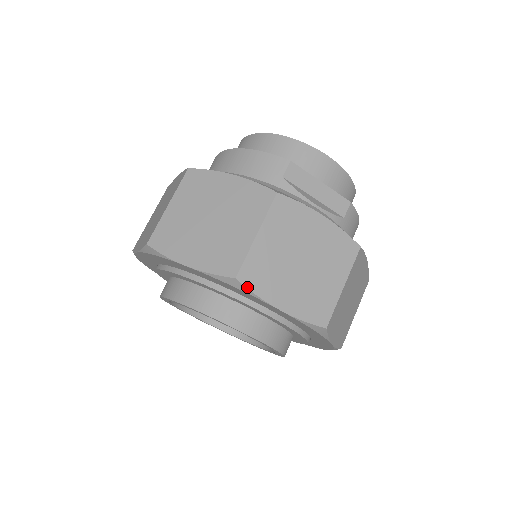
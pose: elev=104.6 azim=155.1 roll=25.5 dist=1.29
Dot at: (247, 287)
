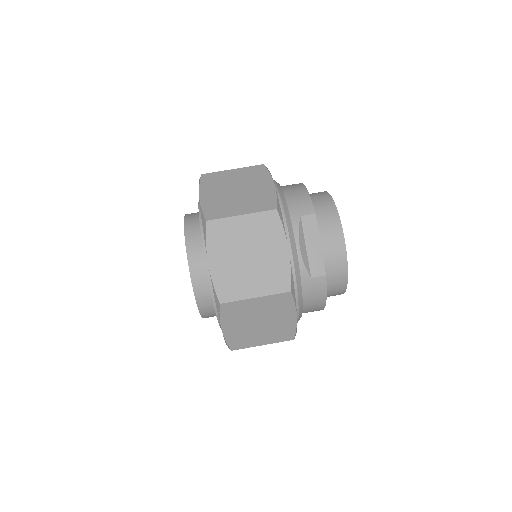
Dot at: (206, 232)
